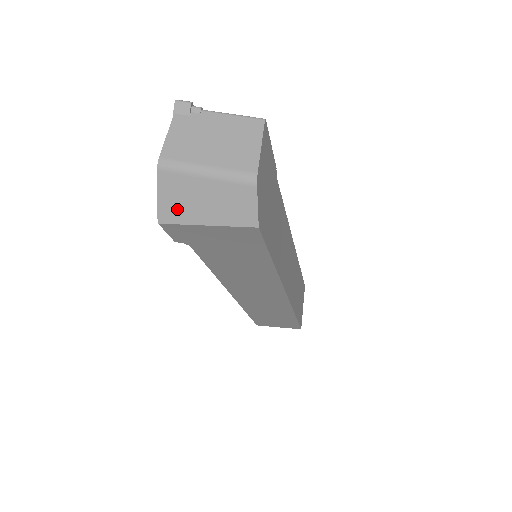
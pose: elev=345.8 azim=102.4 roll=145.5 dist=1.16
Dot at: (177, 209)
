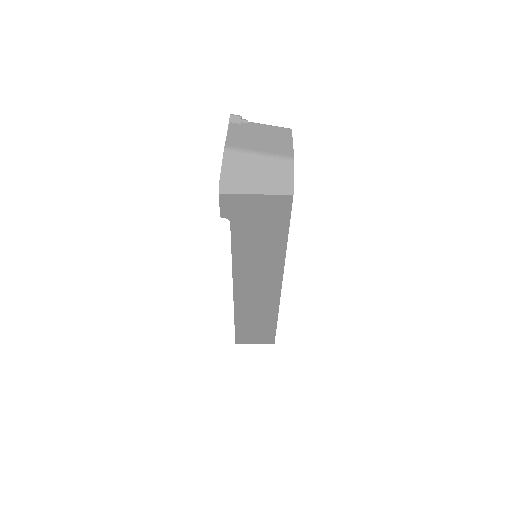
Dot at: (235, 182)
